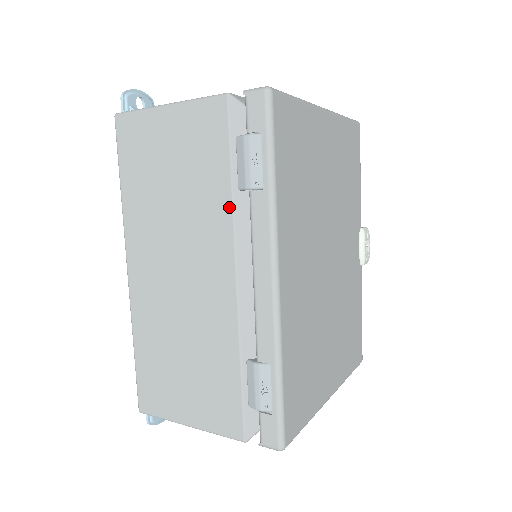
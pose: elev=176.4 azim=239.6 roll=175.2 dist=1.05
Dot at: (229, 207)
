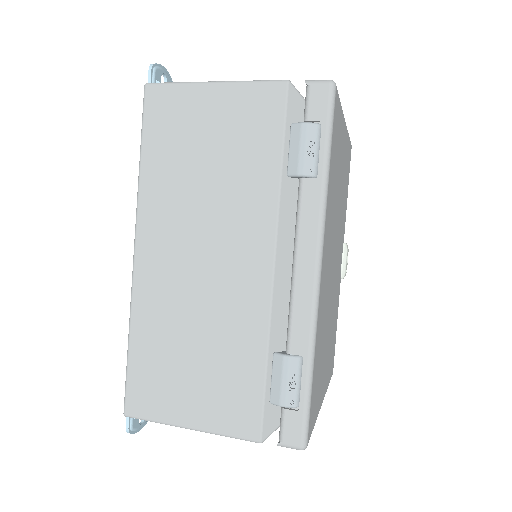
Dot at: (275, 192)
